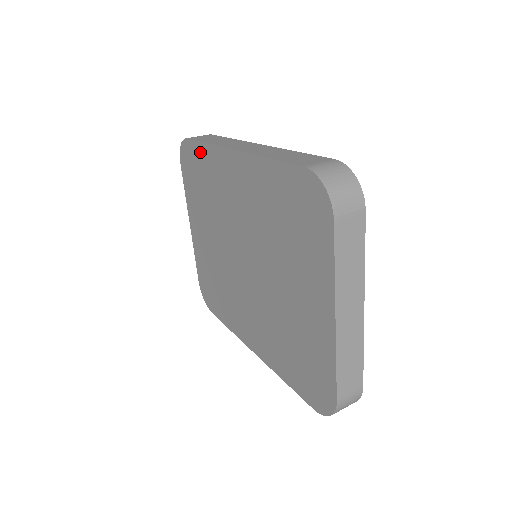
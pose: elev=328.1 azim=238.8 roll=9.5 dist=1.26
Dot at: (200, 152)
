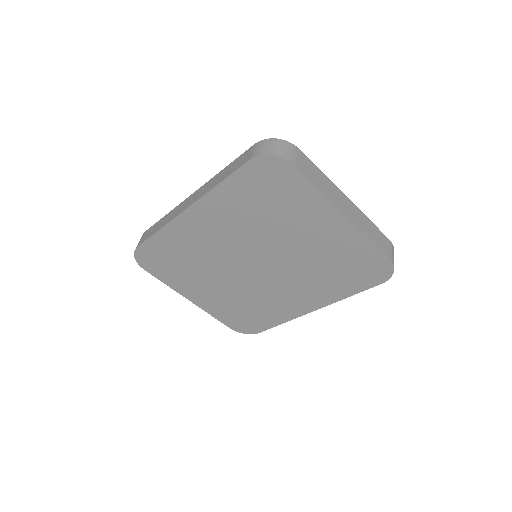
Dot at: (157, 242)
